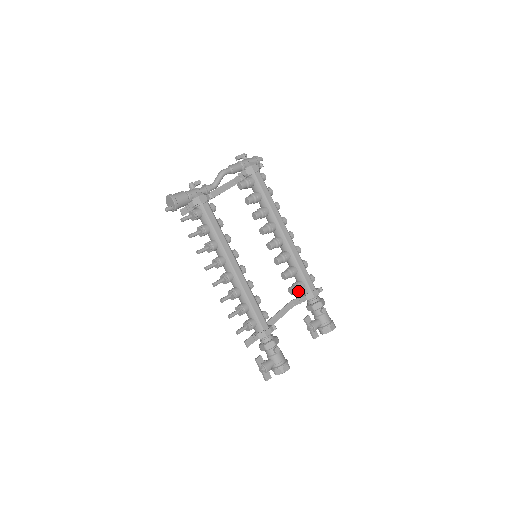
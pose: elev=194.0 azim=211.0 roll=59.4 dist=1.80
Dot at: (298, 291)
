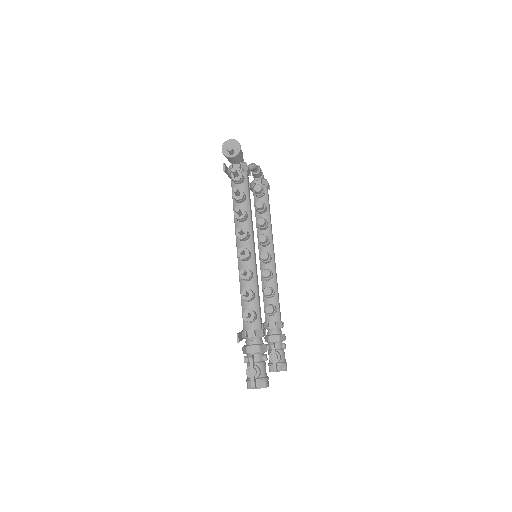
Dot at: (273, 313)
